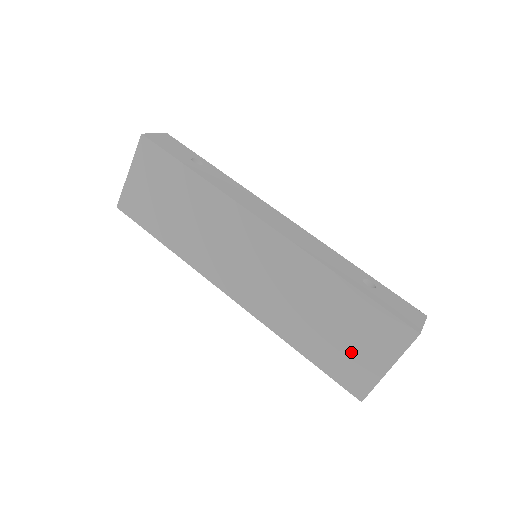
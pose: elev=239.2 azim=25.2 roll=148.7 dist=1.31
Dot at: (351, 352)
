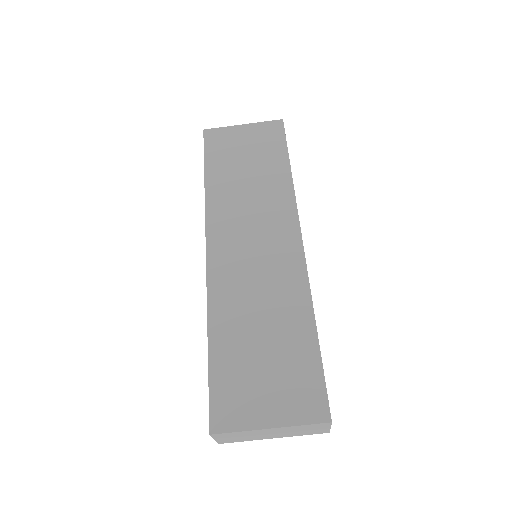
Dot at: (254, 383)
